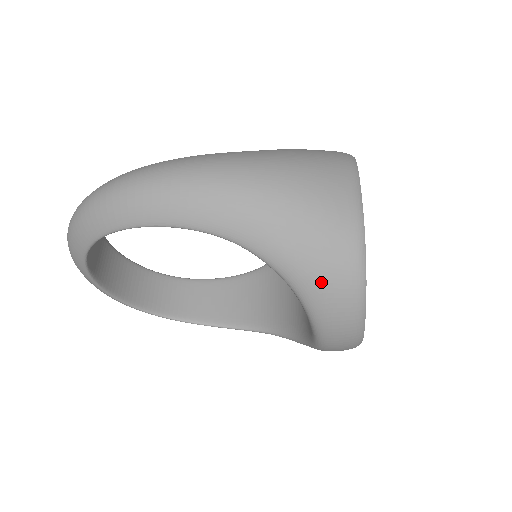
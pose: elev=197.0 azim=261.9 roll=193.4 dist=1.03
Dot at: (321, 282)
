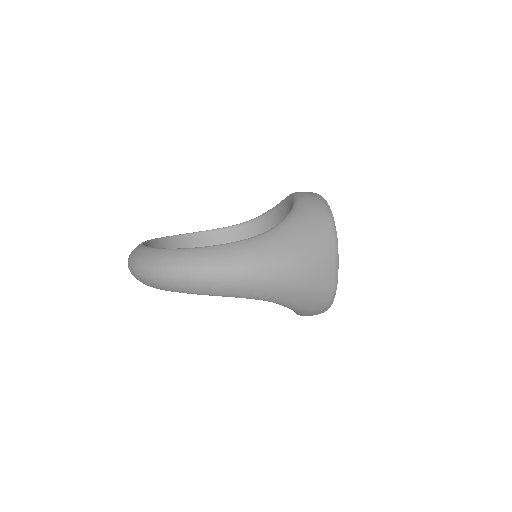
Dot at: (310, 310)
